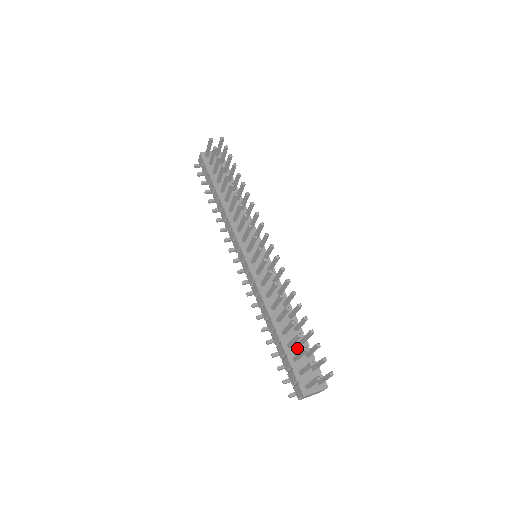
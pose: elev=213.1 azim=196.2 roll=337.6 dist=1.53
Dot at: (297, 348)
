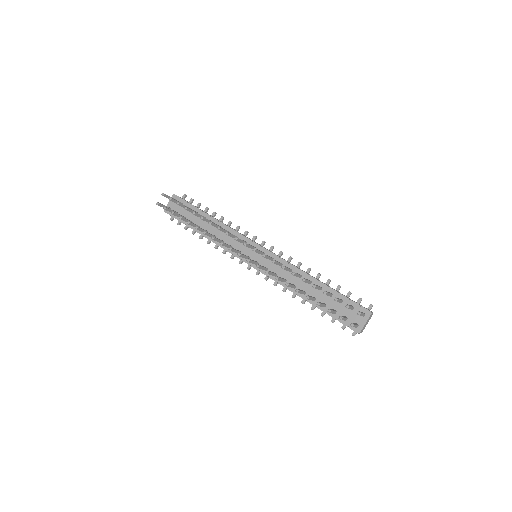
Dot at: (331, 302)
